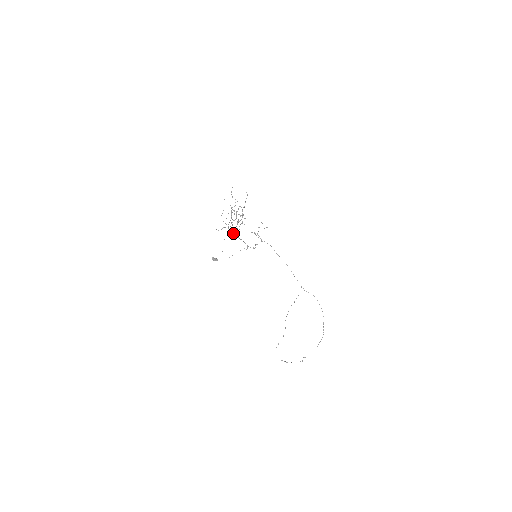
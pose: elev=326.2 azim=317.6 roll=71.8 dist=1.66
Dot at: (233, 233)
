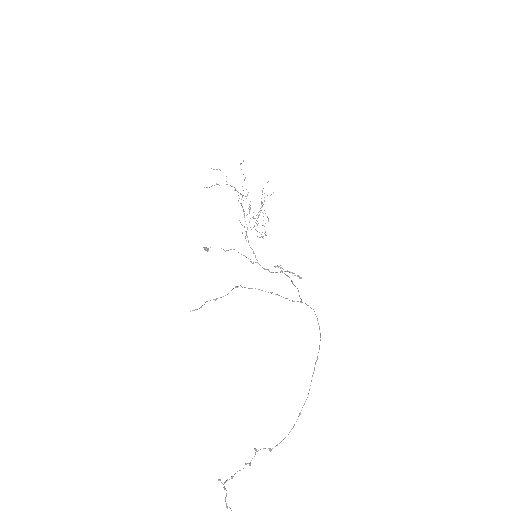
Dot at: occluded
